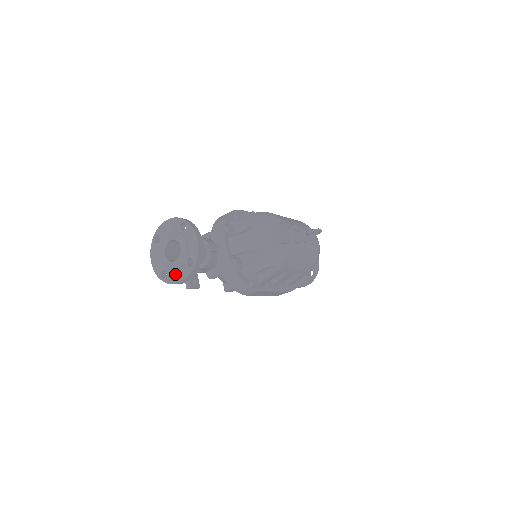
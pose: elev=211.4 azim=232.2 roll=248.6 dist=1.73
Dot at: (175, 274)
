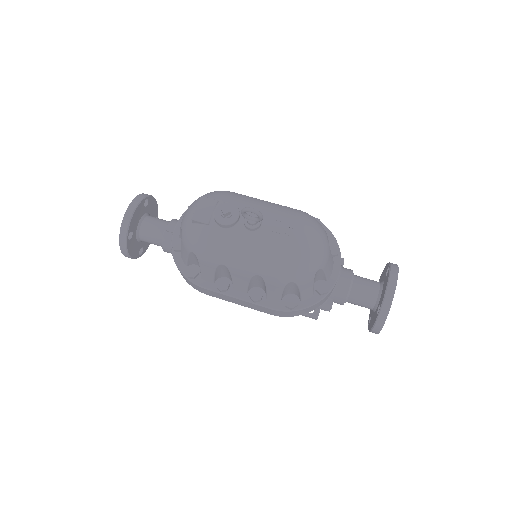
Dot at: occluded
